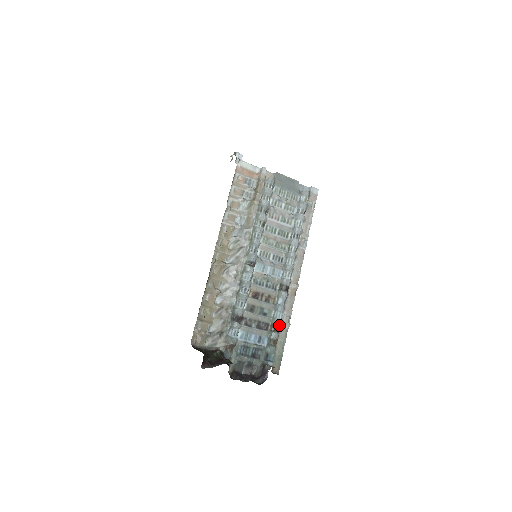
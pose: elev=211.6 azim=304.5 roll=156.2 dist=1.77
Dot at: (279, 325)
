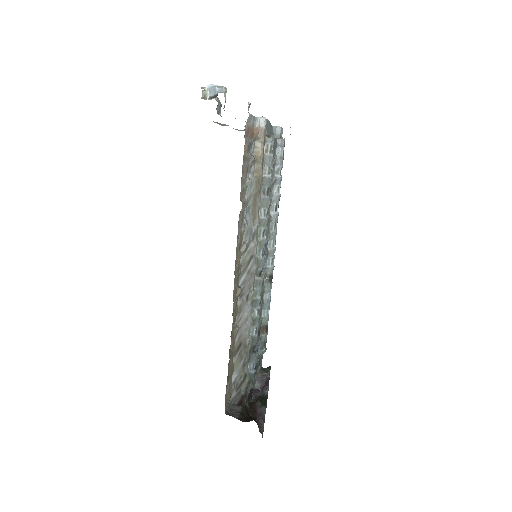
Dot at: occluded
